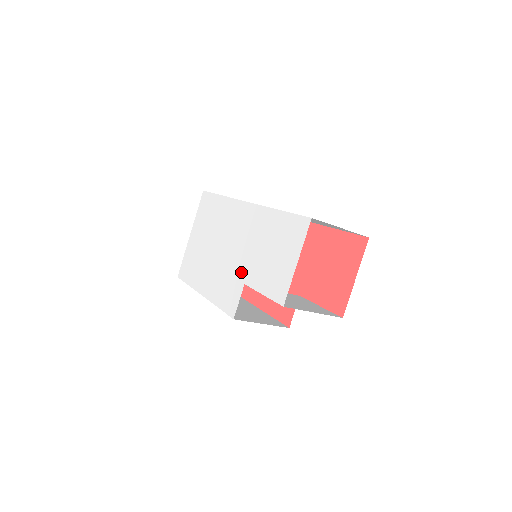
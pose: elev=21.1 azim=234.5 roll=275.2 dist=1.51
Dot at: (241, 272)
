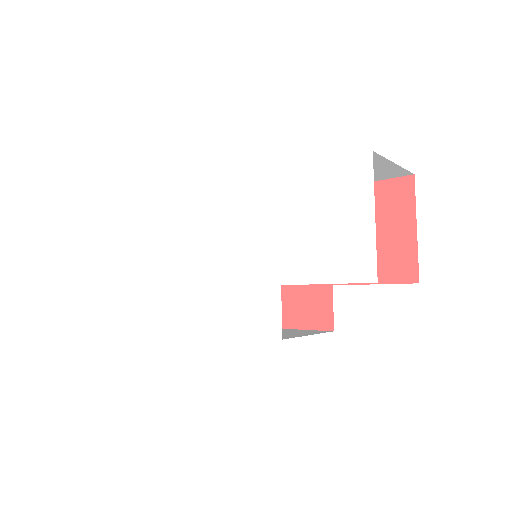
Dot at: (266, 272)
